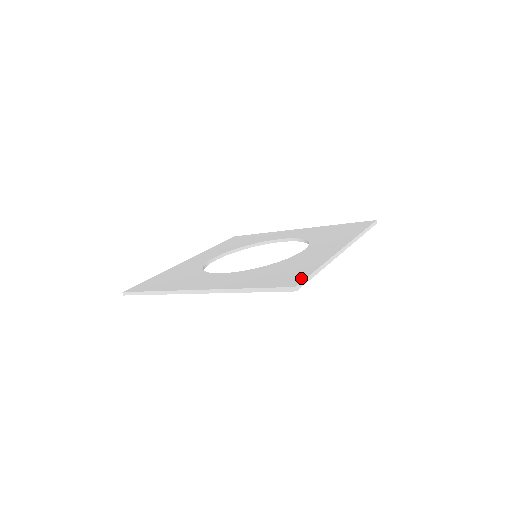
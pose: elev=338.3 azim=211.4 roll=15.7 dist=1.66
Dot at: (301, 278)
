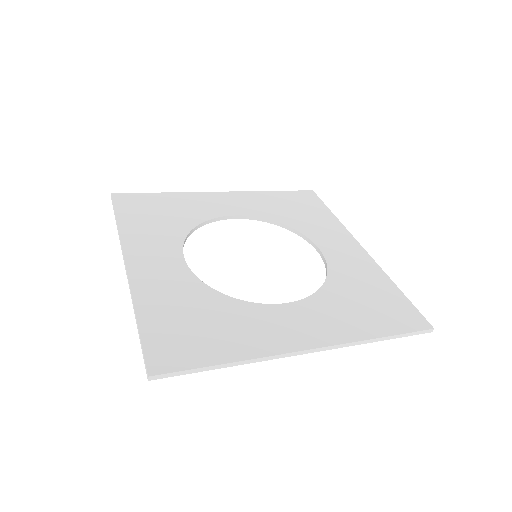
Dot at: (415, 311)
